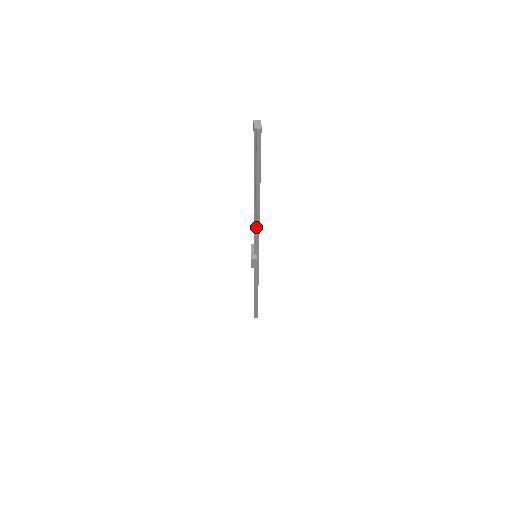
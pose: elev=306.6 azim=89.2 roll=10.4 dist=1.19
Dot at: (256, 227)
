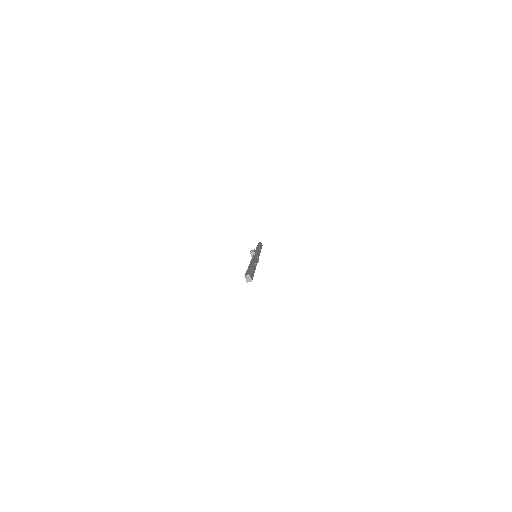
Dot at: occluded
